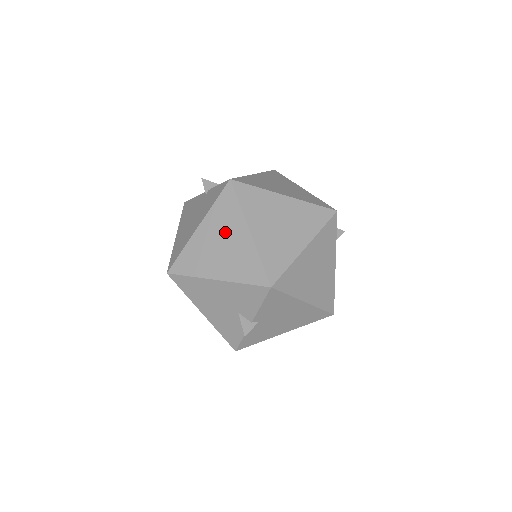
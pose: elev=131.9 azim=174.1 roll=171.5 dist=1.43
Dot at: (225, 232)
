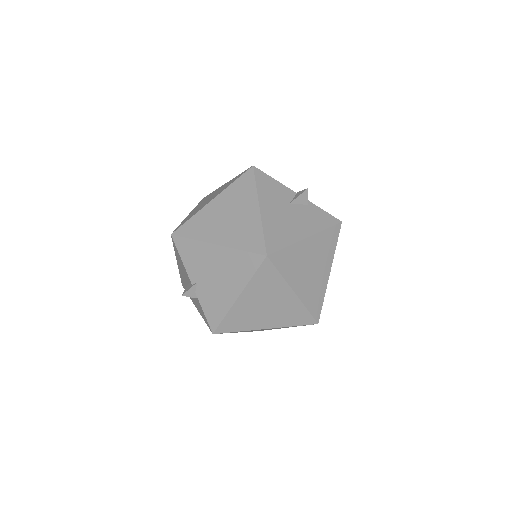
Dot at: occluded
